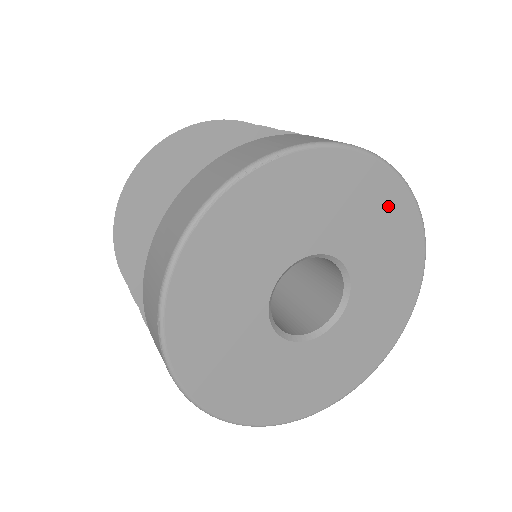
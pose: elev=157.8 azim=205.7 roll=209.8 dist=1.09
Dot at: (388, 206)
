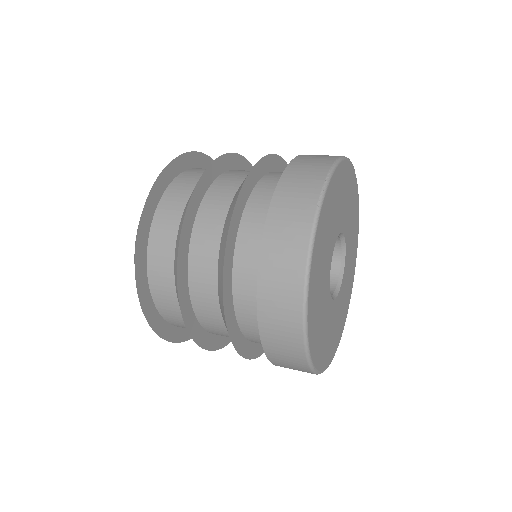
Dot at: (353, 262)
